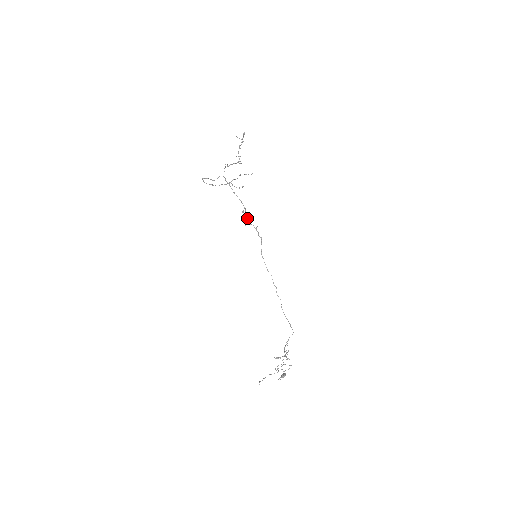
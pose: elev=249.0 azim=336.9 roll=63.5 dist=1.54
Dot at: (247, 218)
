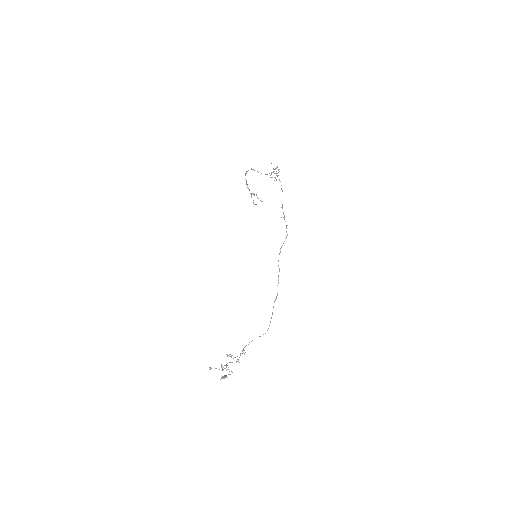
Dot at: (283, 214)
